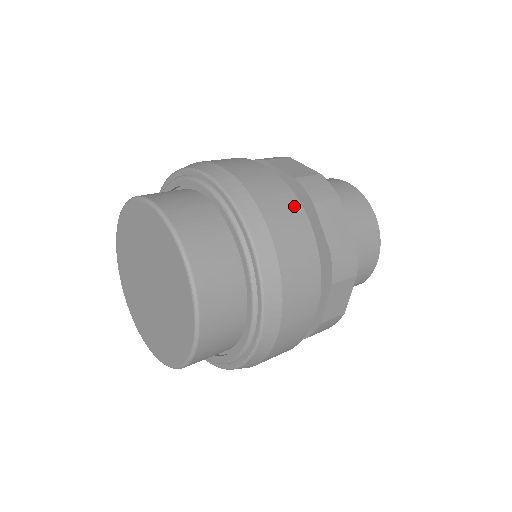
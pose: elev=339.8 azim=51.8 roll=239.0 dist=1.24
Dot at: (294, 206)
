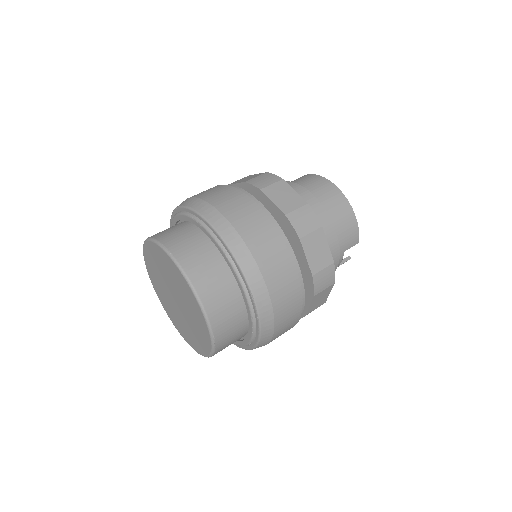
Dot at: (242, 196)
